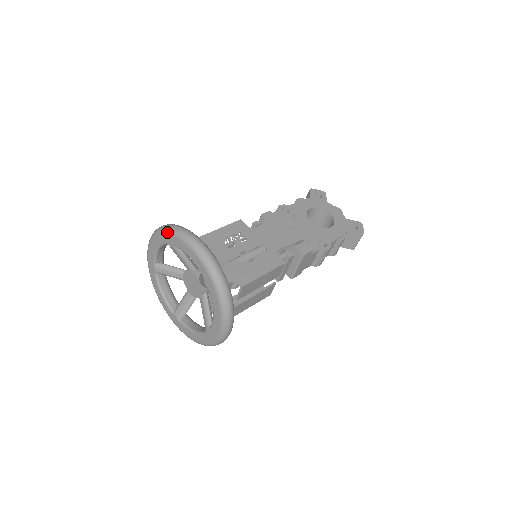
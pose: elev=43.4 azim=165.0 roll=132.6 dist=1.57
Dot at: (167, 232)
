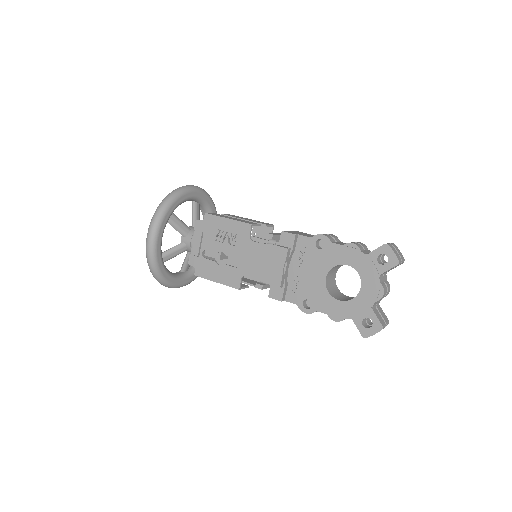
Dot at: occluded
